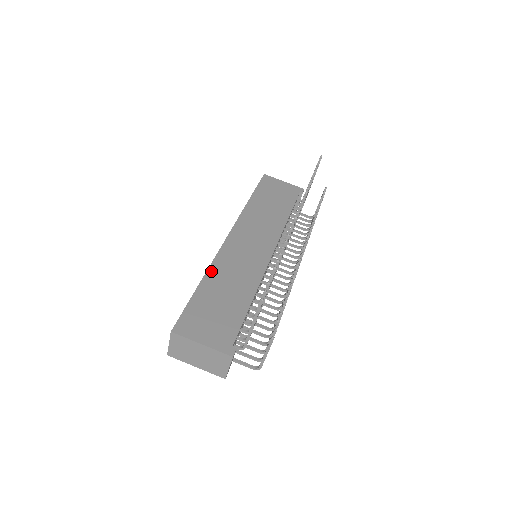
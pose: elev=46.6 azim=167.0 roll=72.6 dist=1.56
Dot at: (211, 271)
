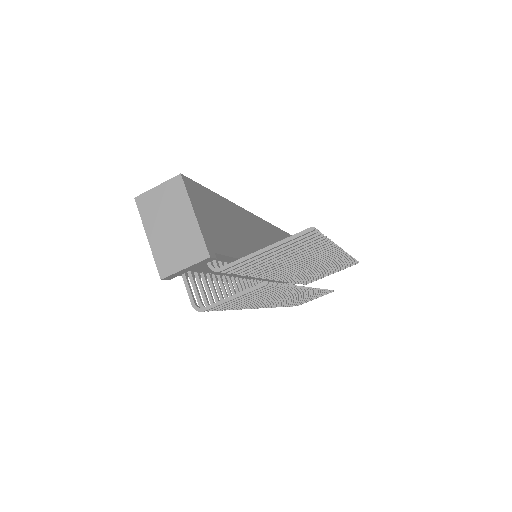
Dot at: (233, 206)
